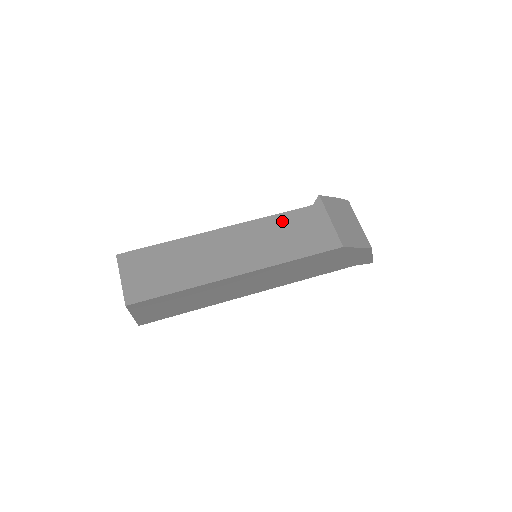
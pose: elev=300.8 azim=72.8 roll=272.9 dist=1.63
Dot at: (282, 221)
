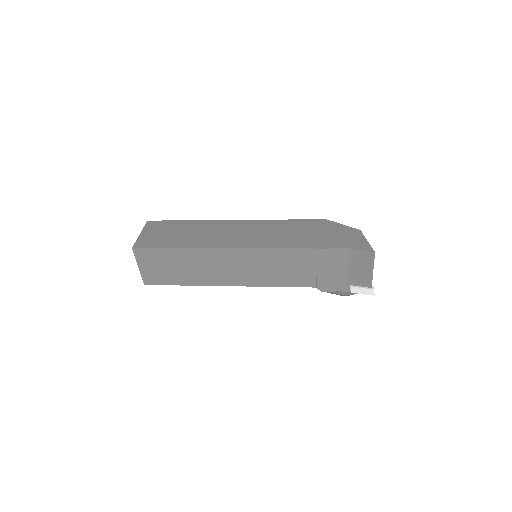
Dot at: occluded
